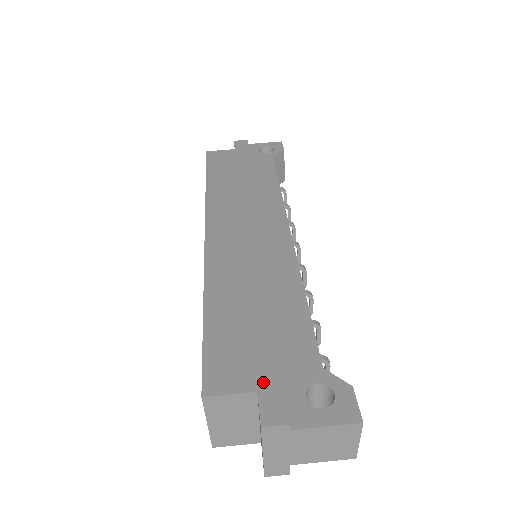
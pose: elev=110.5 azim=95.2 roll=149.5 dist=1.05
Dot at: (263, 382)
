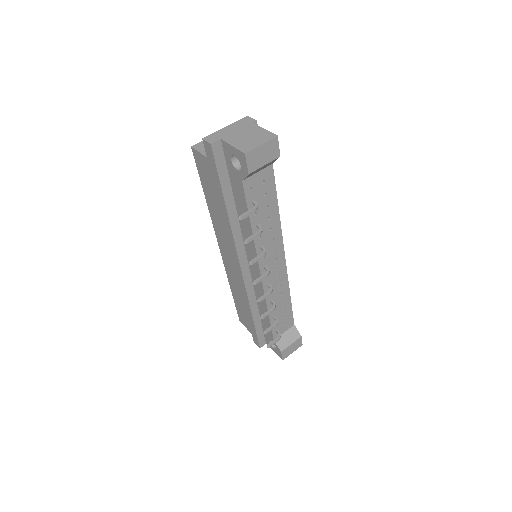
Dot at: occluded
